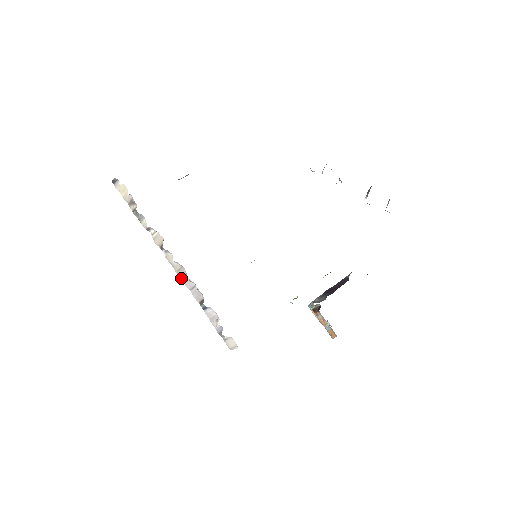
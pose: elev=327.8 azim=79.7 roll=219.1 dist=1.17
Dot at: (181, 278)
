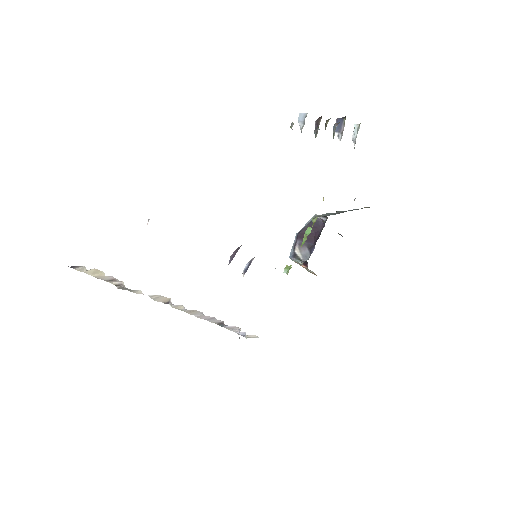
Dot at: (194, 315)
